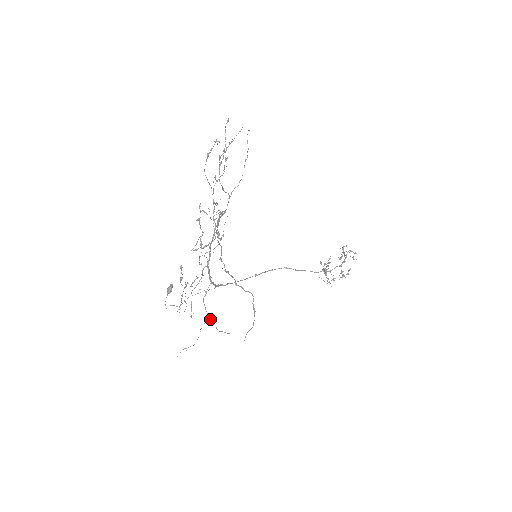
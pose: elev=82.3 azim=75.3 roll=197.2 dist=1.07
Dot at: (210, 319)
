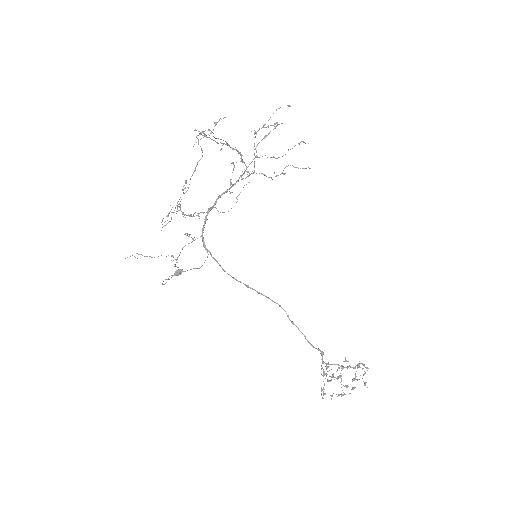
Dot at: occluded
